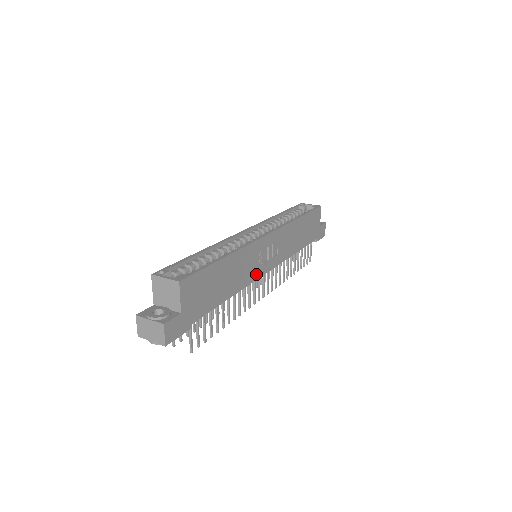
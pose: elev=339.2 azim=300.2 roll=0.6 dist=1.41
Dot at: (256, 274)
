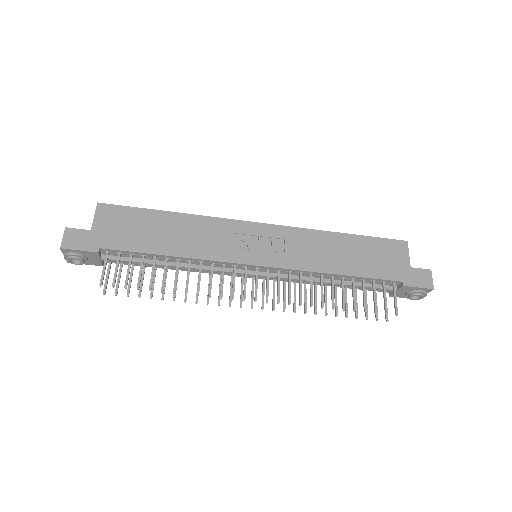
Dot at: (231, 256)
